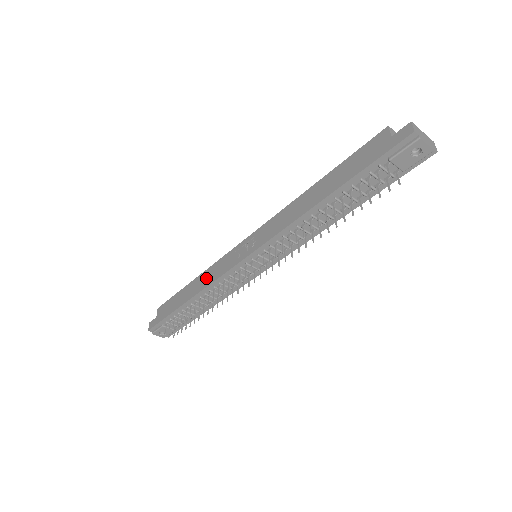
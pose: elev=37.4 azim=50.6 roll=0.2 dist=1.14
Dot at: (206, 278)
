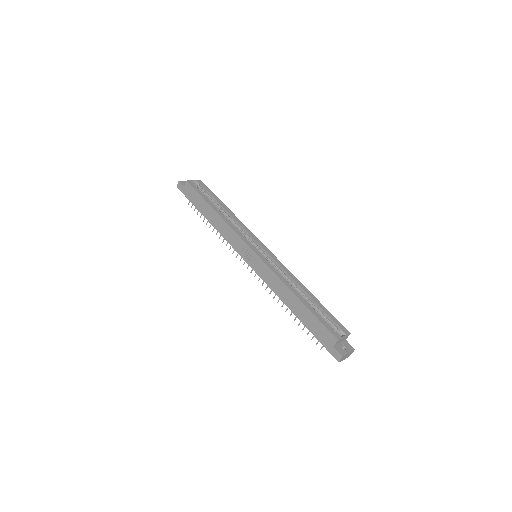
Dot at: (223, 228)
